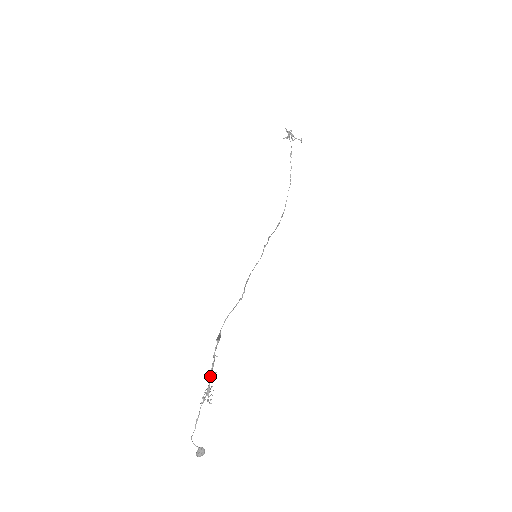
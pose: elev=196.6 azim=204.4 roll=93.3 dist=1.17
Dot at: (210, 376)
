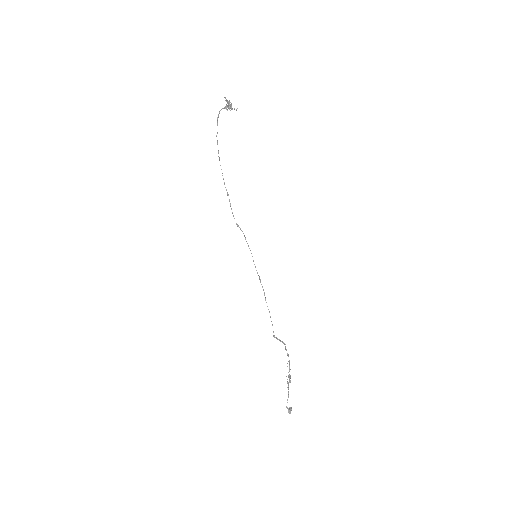
Dot at: (290, 369)
